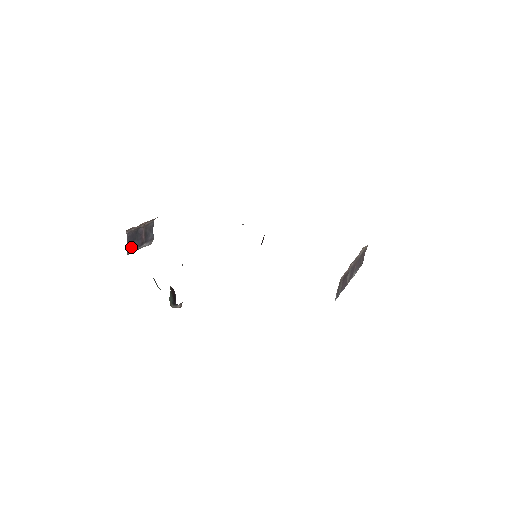
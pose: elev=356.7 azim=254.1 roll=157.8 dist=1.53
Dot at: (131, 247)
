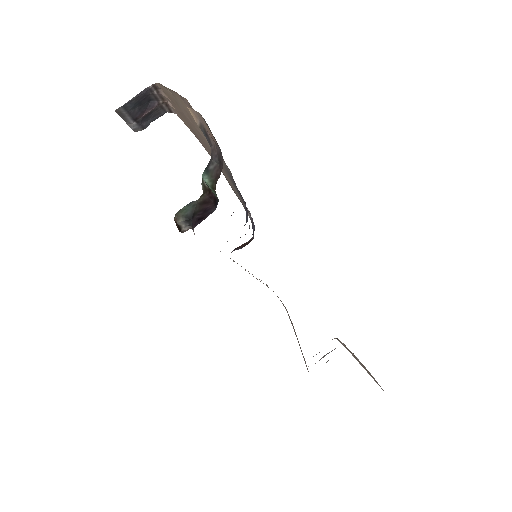
Dot at: (129, 107)
